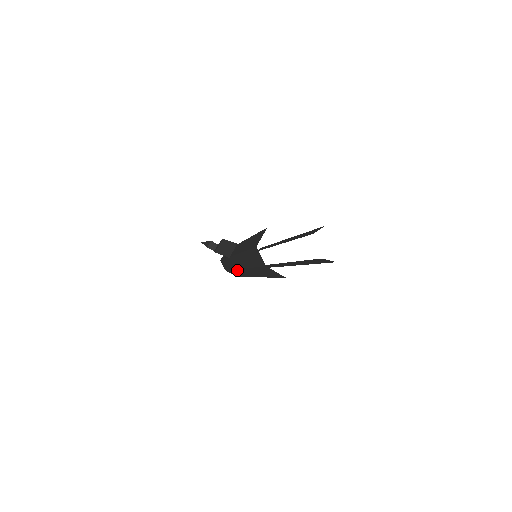
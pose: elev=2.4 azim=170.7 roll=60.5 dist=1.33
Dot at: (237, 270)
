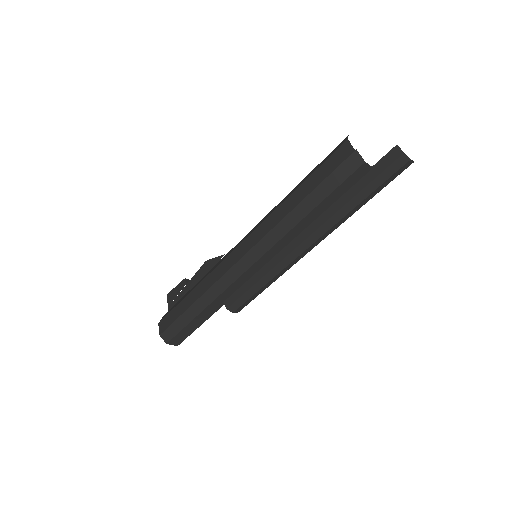
Dot at: (220, 265)
